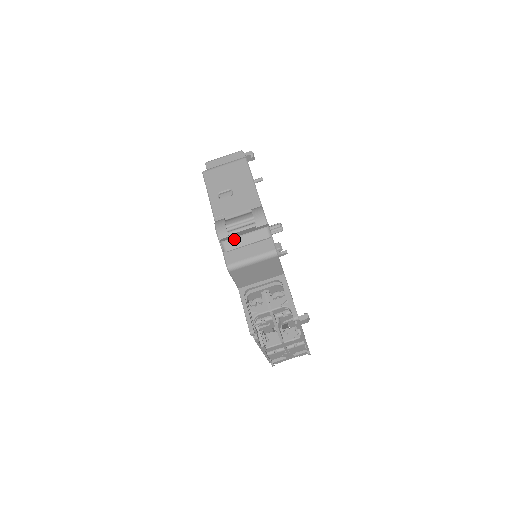
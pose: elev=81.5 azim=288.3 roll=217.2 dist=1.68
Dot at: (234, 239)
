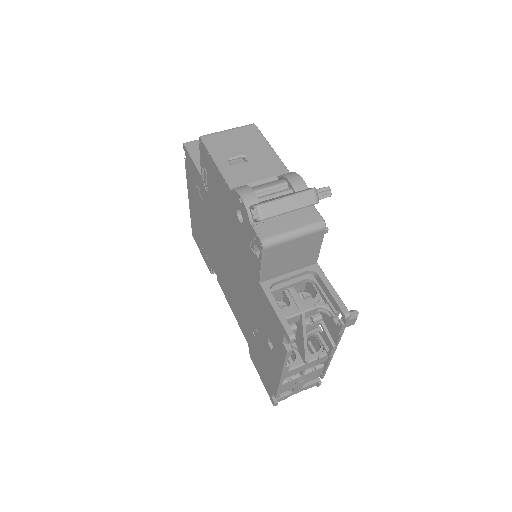
Dot at: (273, 202)
